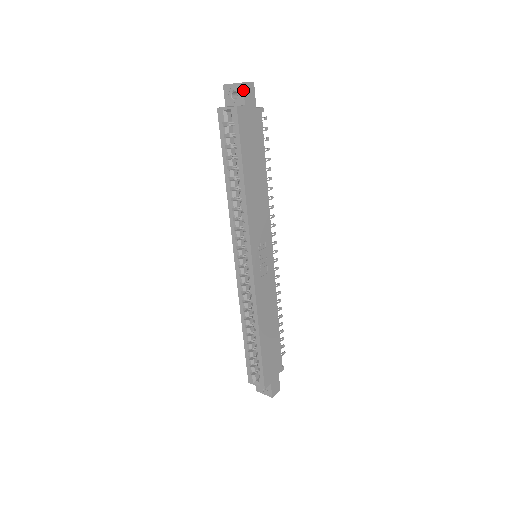
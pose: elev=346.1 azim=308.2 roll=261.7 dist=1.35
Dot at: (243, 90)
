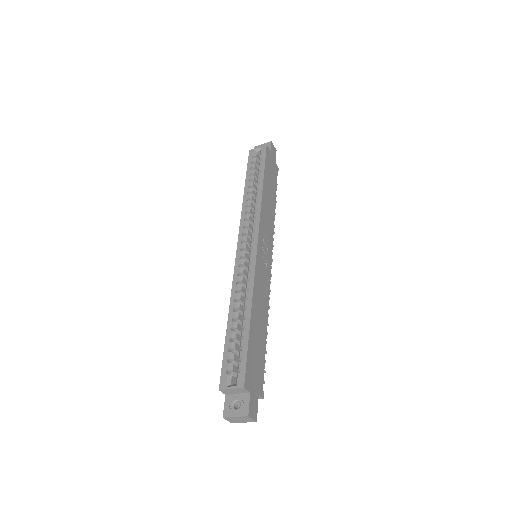
Dot at: (271, 144)
